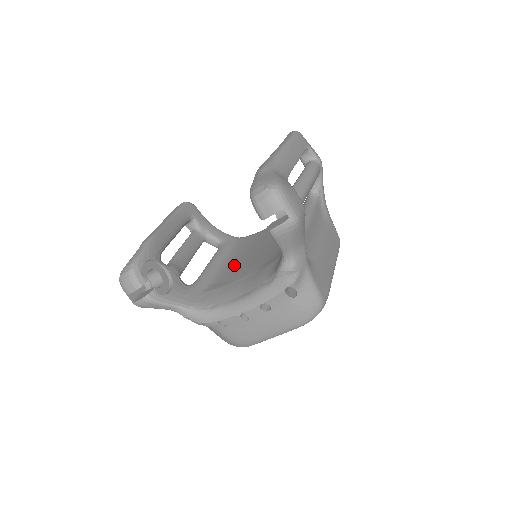
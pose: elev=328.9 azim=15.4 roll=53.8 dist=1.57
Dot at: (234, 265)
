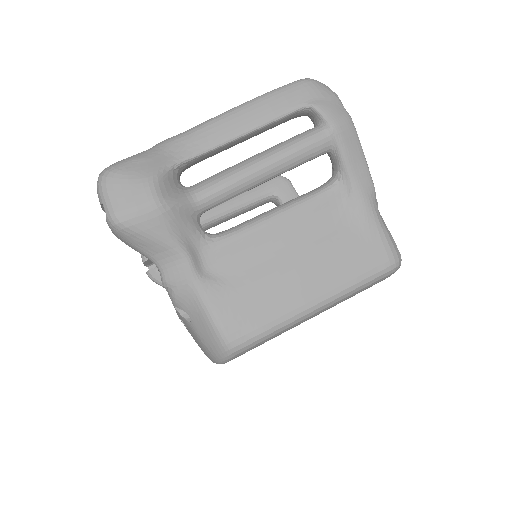
Dot at: occluded
